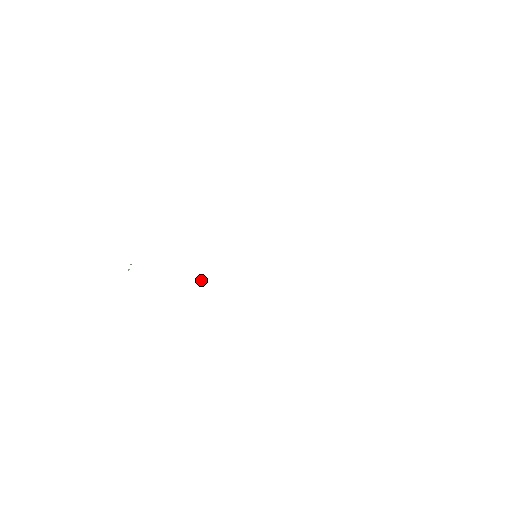
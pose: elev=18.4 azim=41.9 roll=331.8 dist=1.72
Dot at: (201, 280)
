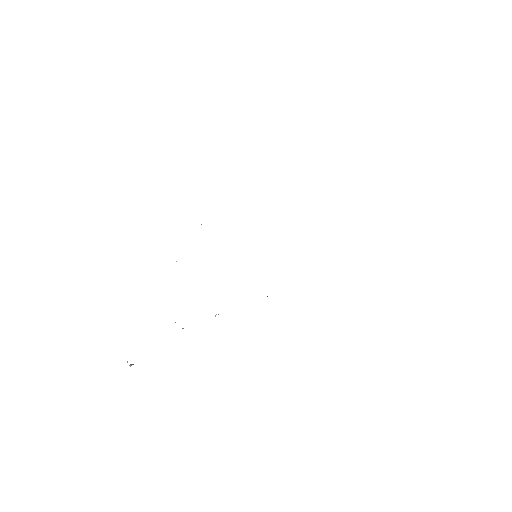
Dot at: (216, 314)
